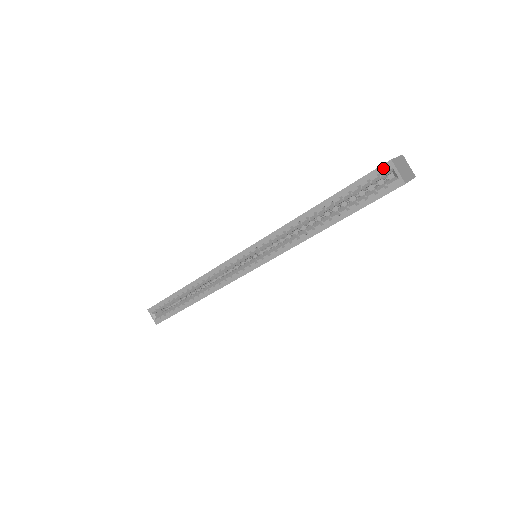
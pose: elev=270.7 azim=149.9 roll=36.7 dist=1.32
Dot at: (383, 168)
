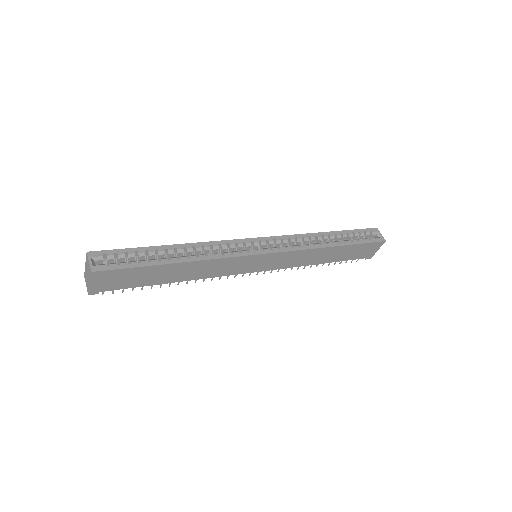
Dot at: (373, 229)
